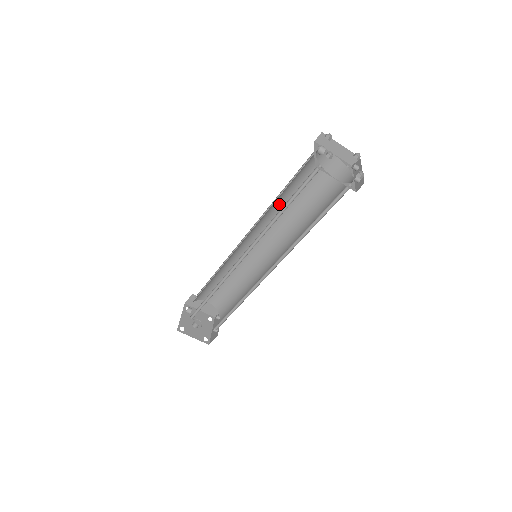
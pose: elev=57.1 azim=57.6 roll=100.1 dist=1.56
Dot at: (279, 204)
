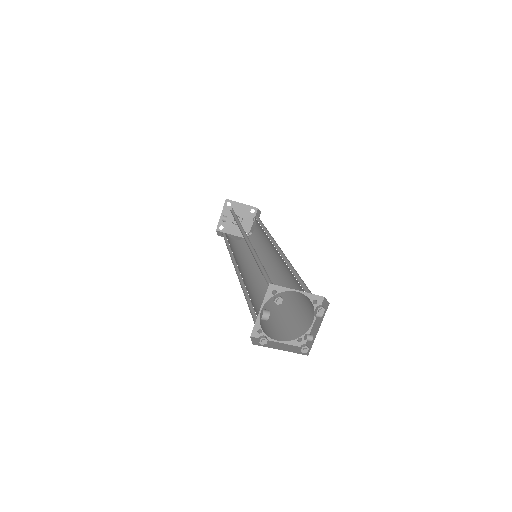
Dot at: occluded
